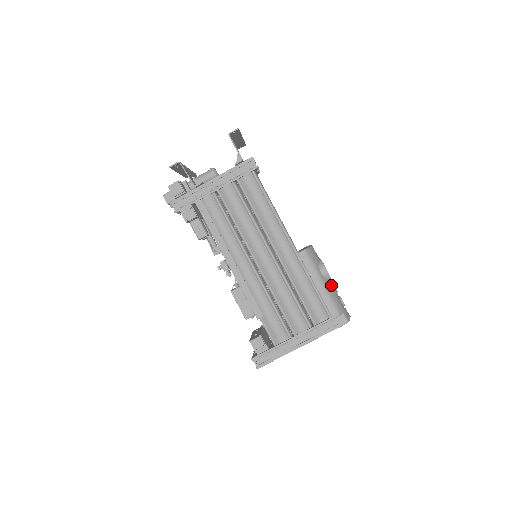
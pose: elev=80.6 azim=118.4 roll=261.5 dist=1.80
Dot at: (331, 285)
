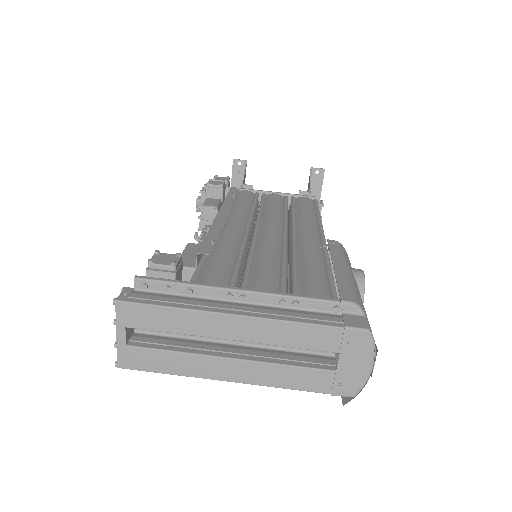
Dot at: occluded
